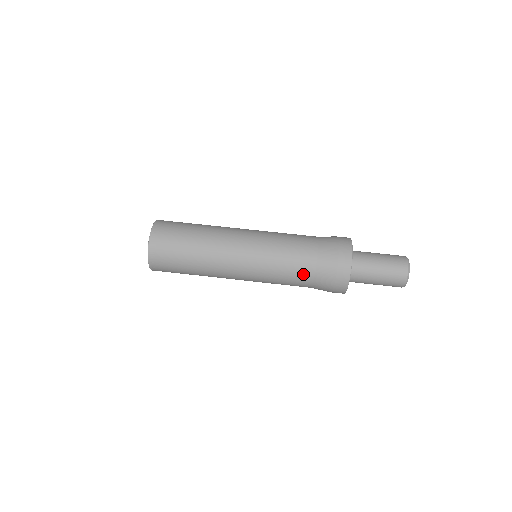
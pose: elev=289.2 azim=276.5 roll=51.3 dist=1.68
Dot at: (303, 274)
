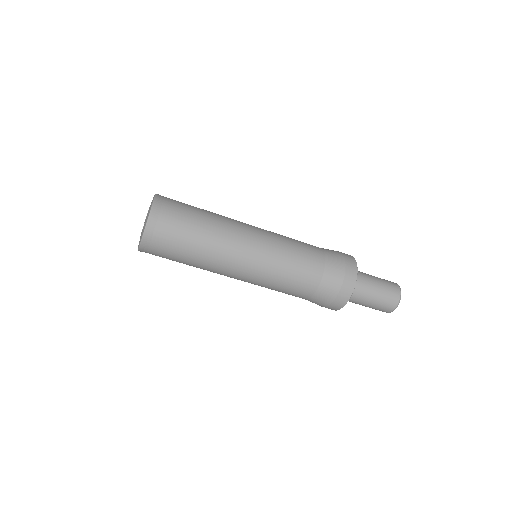
Dot at: (298, 295)
